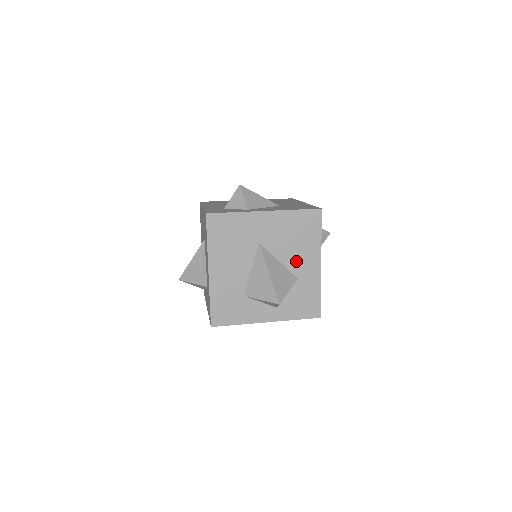
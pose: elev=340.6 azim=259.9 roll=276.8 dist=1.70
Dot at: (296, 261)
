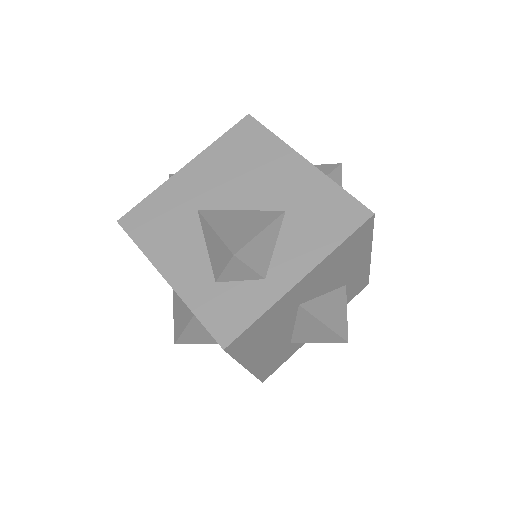
Dot at: (343, 277)
